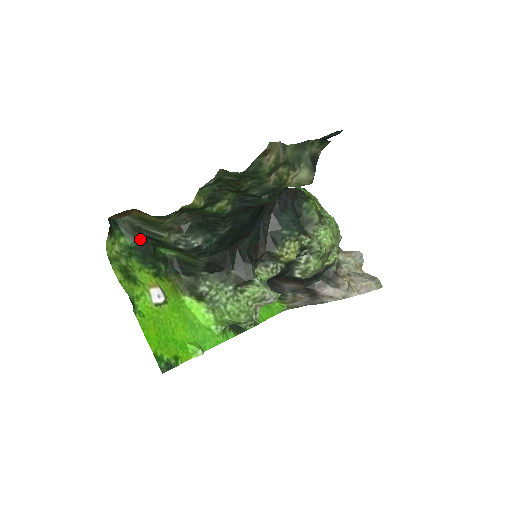
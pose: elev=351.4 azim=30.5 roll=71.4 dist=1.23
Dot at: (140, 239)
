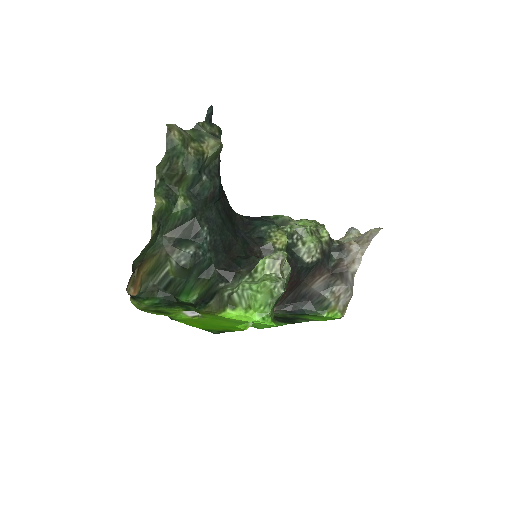
Dot at: (160, 295)
